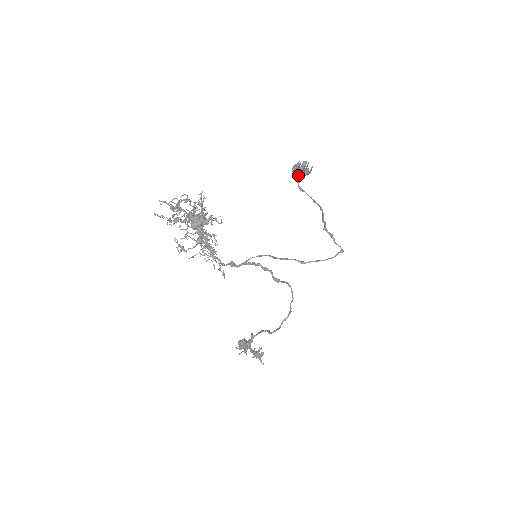
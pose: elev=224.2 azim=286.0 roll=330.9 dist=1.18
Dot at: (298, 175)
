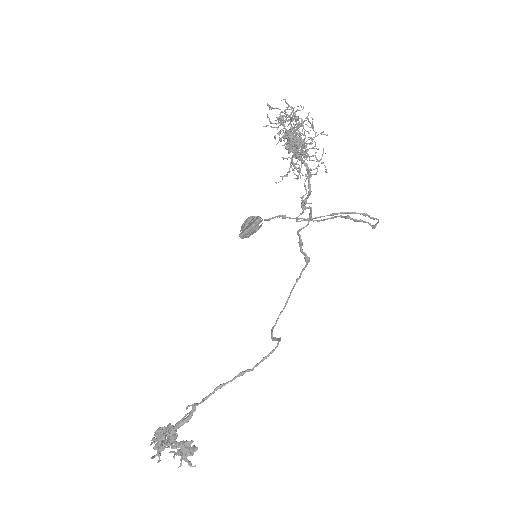
Dot at: (252, 226)
